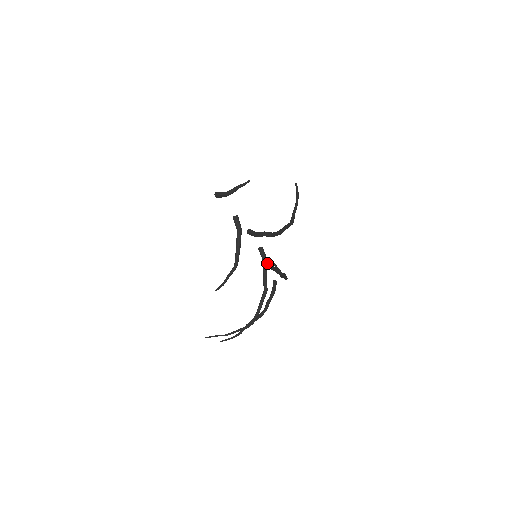
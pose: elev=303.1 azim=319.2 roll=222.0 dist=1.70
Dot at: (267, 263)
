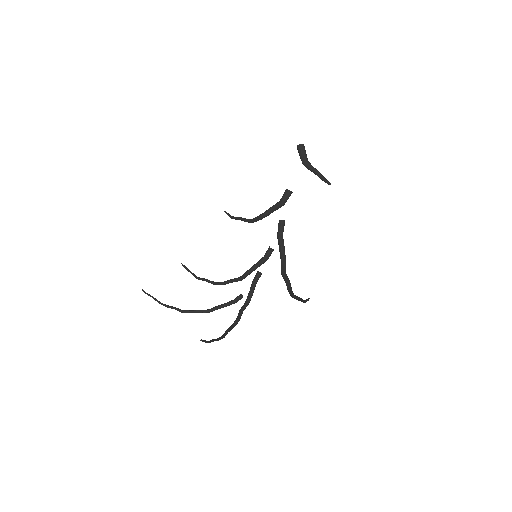
Dot at: (258, 271)
